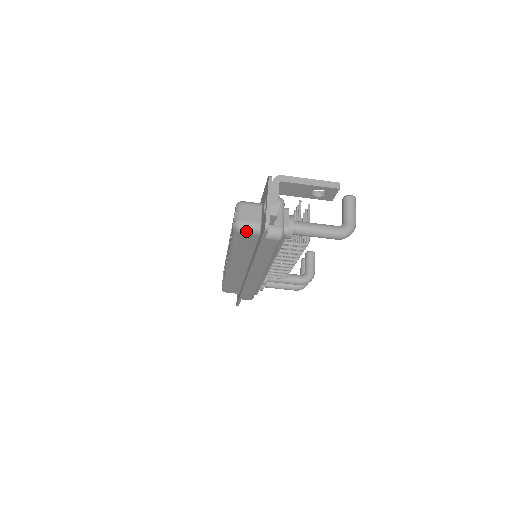
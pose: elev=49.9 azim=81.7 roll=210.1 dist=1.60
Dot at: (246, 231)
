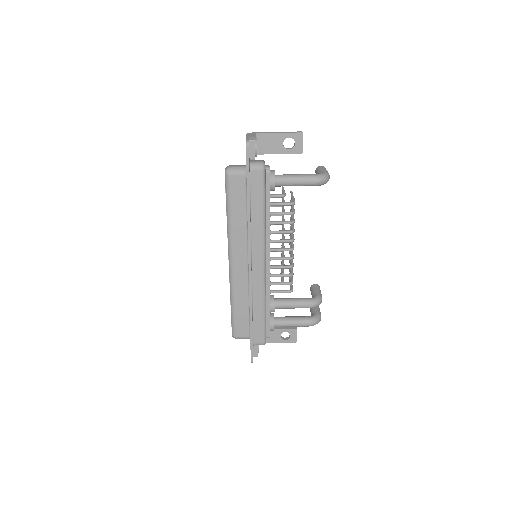
Dot at: (235, 172)
